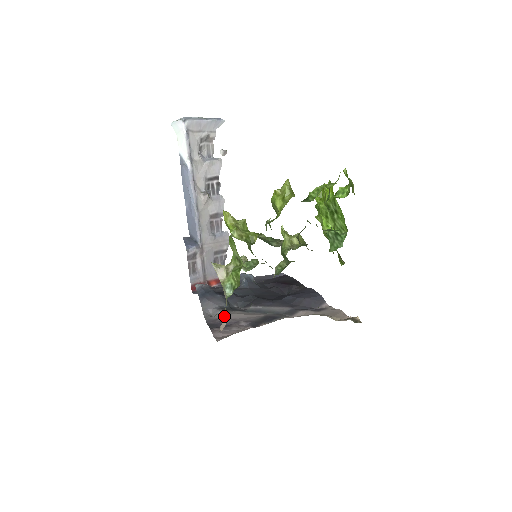
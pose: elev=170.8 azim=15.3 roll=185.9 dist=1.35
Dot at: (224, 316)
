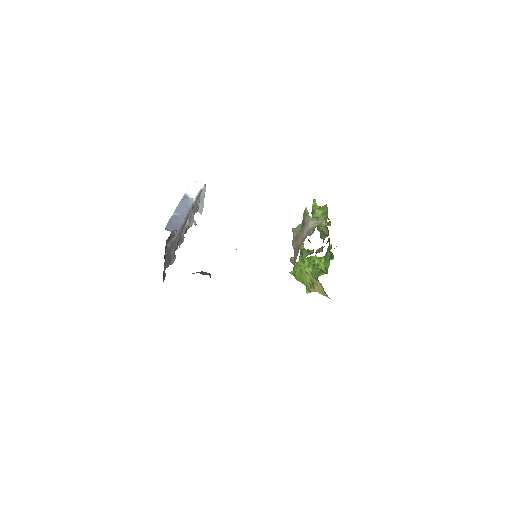
Dot at: (321, 223)
